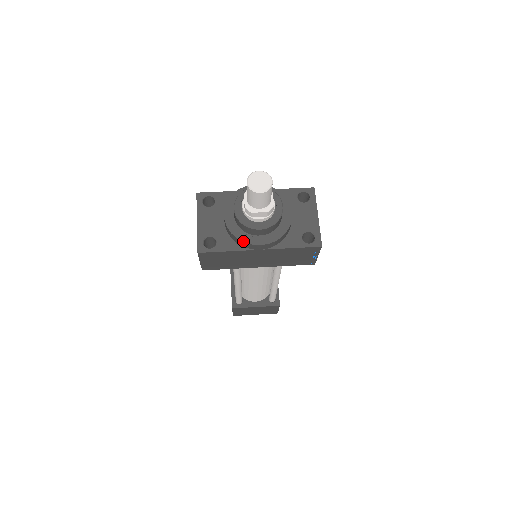
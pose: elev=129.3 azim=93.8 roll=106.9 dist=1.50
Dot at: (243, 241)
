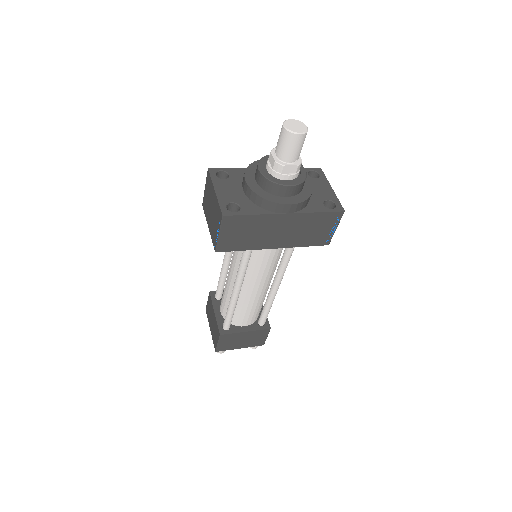
Dot at: (272, 201)
